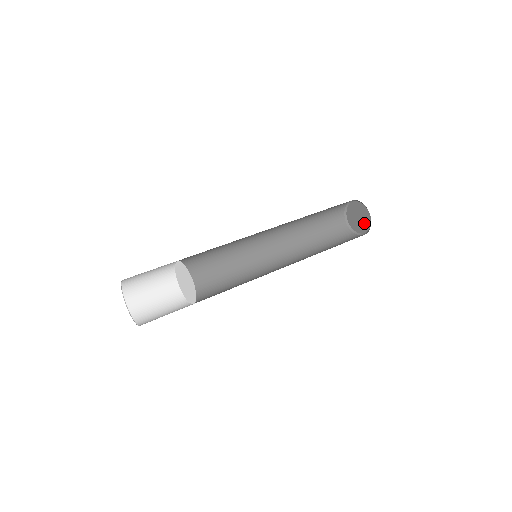
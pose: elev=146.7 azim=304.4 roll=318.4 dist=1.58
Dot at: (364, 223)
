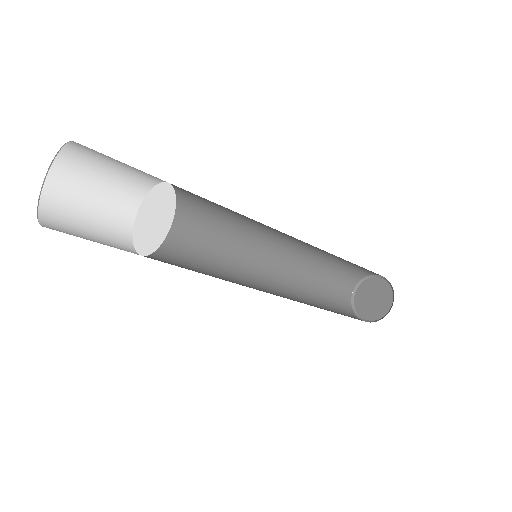
Dot at: (382, 303)
